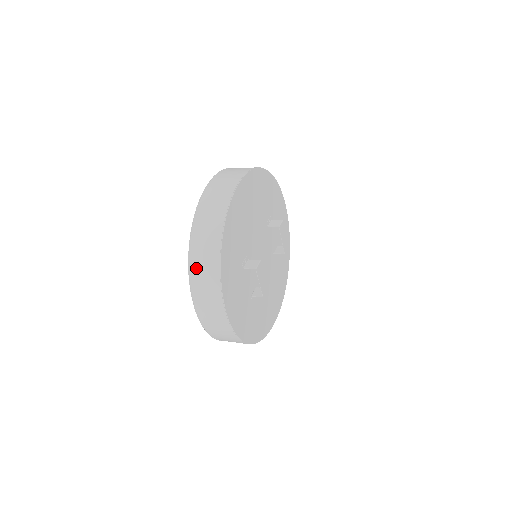
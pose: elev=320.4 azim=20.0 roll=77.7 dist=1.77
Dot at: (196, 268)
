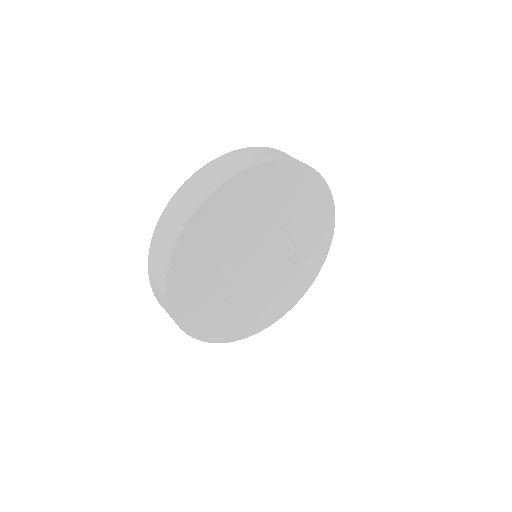
Dot at: (154, 254)
